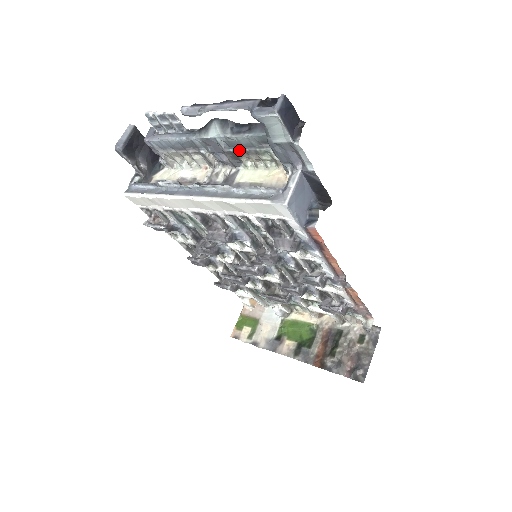
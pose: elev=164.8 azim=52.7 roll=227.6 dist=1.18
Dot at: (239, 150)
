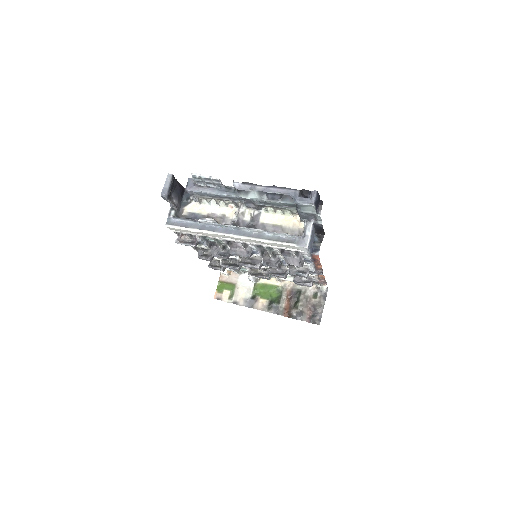
Dot at: (268, 205)
